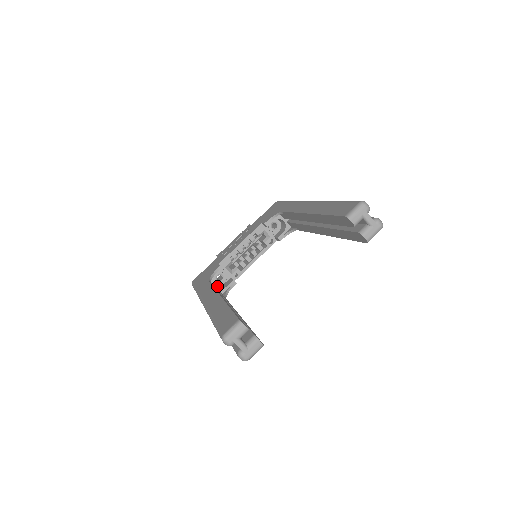
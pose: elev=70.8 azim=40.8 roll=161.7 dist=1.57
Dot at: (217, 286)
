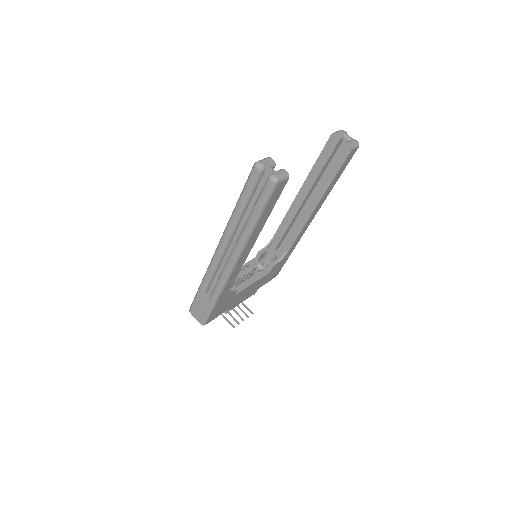
Dot at: occluded
